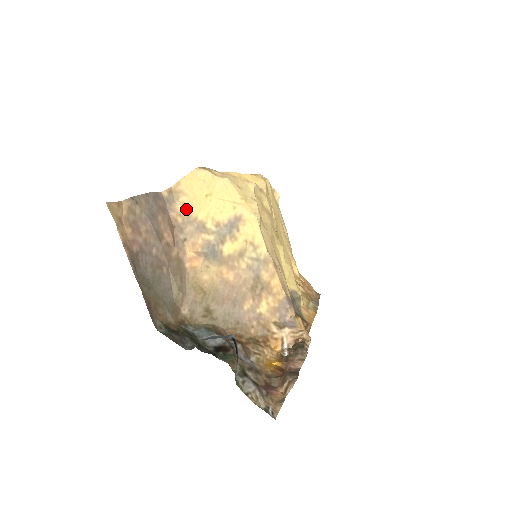
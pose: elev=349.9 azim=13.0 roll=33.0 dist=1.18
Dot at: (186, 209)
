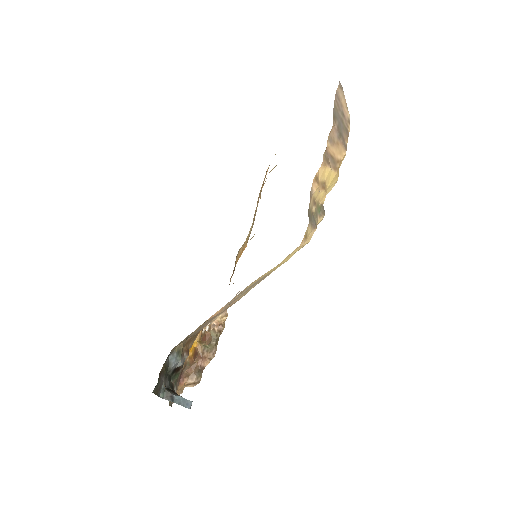
Dot at: occluded
